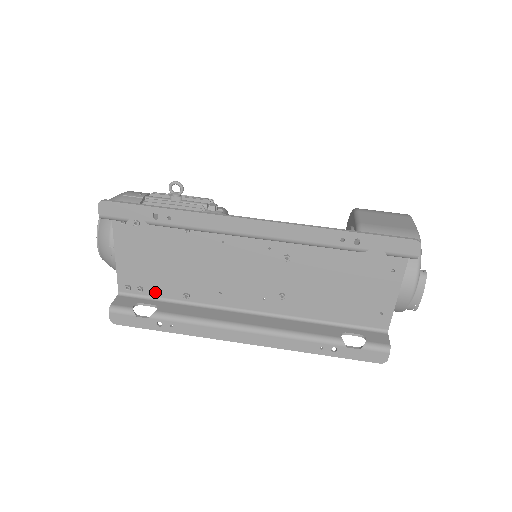
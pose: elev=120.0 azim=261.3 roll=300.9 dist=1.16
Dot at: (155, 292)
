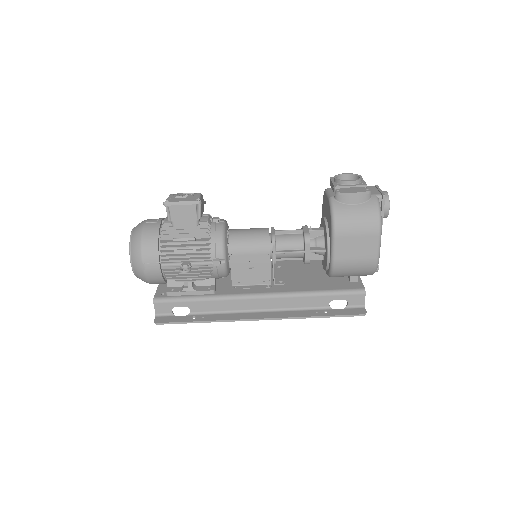
Dot at: occluded
